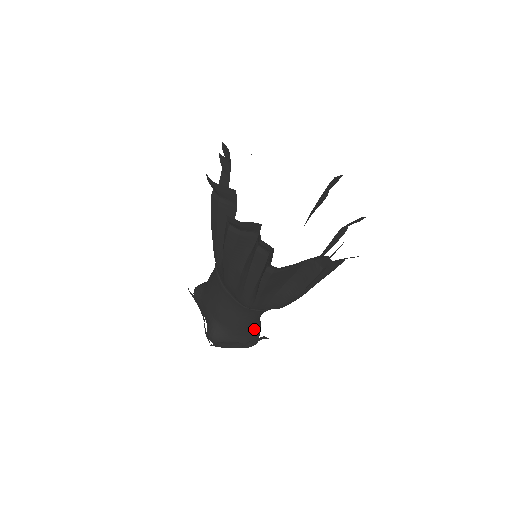
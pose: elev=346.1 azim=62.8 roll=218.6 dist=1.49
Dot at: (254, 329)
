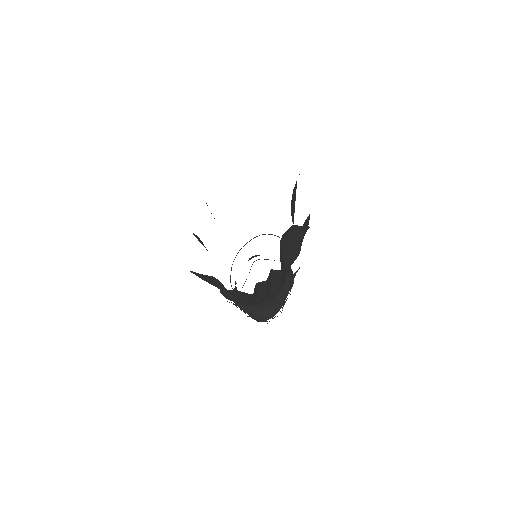
Dot at: (259, 310)
